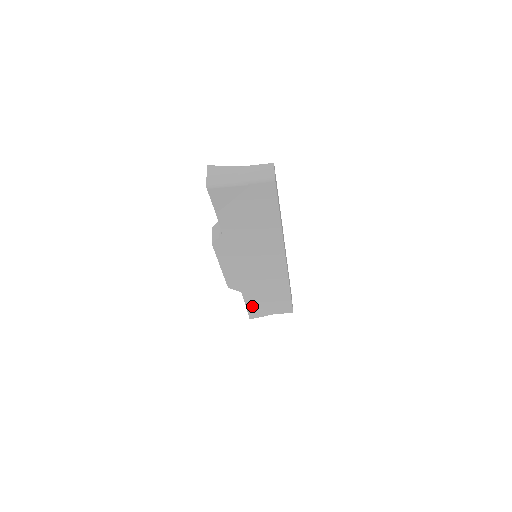
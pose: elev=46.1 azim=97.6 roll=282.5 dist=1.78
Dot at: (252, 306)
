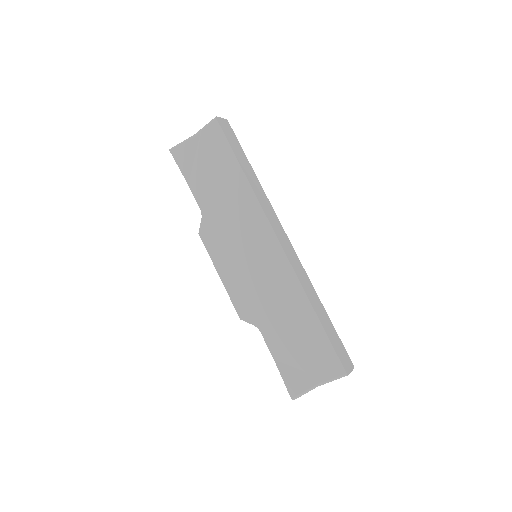
Dot at: (284, 363)
